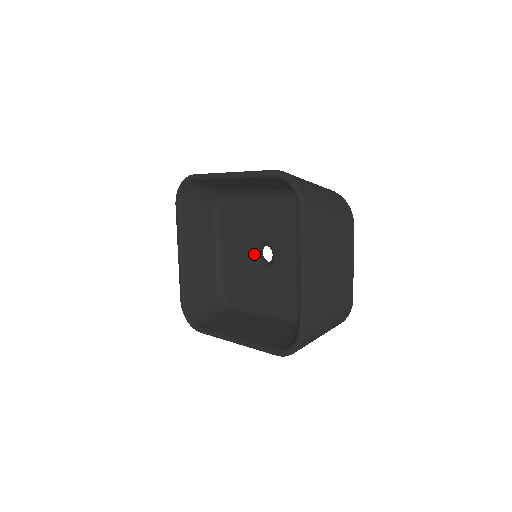
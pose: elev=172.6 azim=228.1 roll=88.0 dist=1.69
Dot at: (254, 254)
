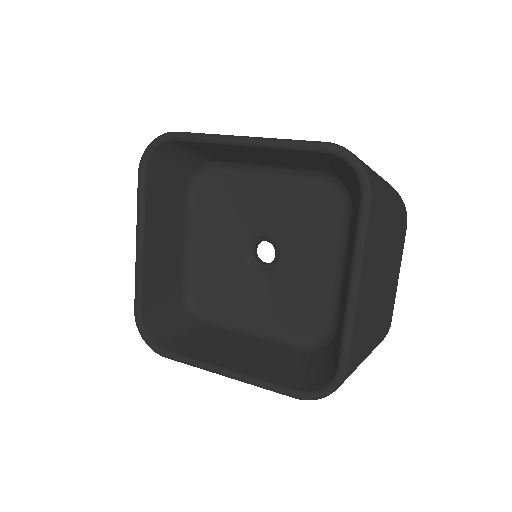
Dot at: (247, 251)
